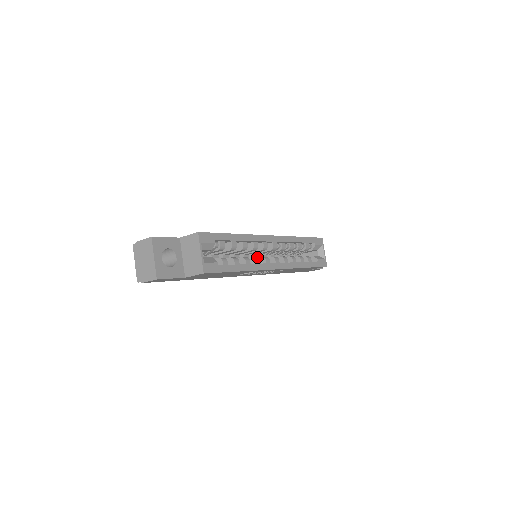
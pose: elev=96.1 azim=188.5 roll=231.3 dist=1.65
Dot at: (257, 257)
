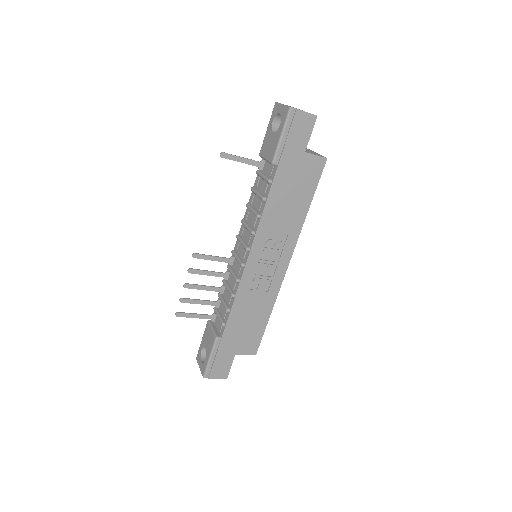
Dot at: occluded
